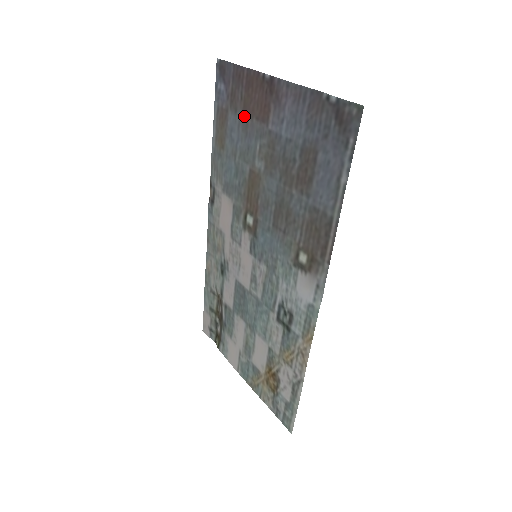
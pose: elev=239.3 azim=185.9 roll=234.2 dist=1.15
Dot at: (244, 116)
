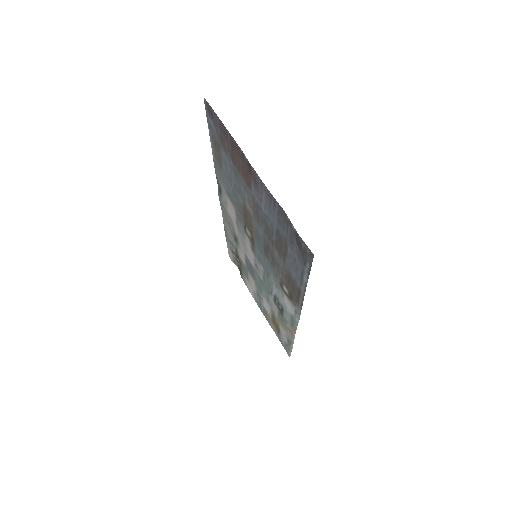
Dot at: (233, 164)
